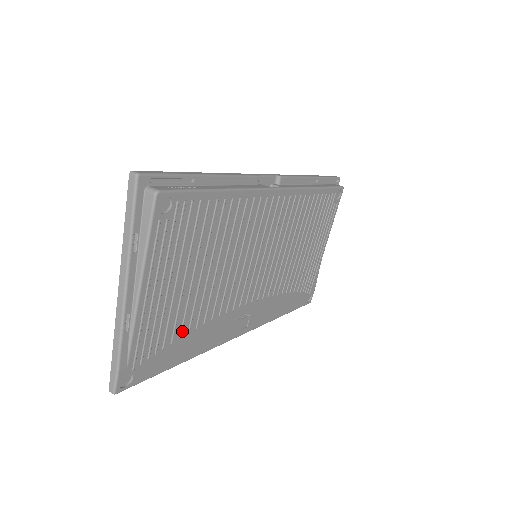
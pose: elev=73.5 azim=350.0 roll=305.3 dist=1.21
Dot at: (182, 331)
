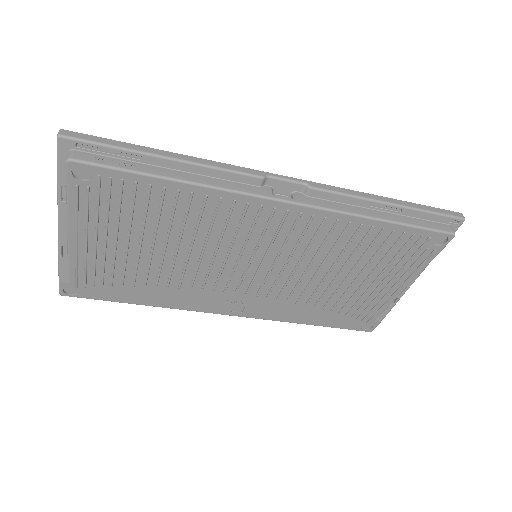
Dot at: (135, 282)
